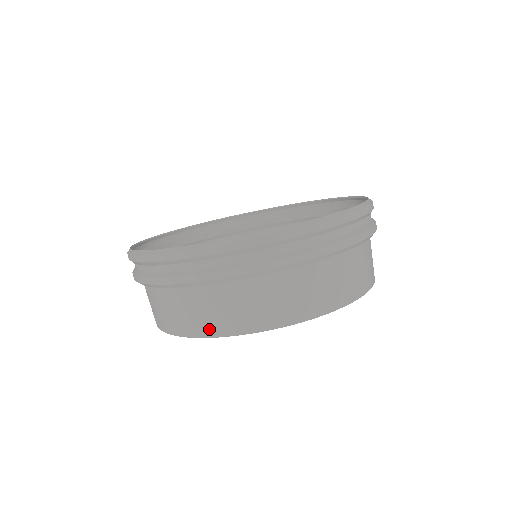
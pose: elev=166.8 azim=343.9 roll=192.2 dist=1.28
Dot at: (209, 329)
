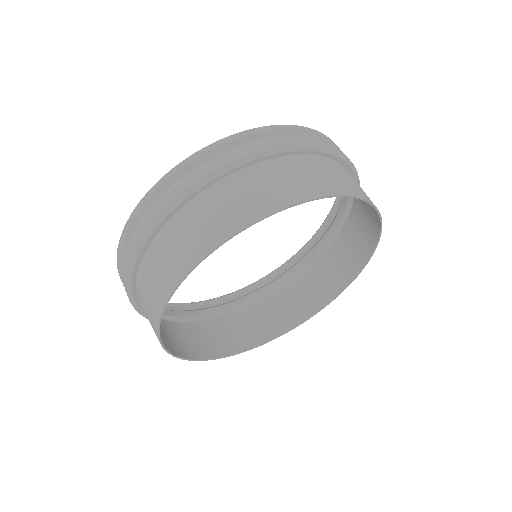
Dot at: (154, 330)
